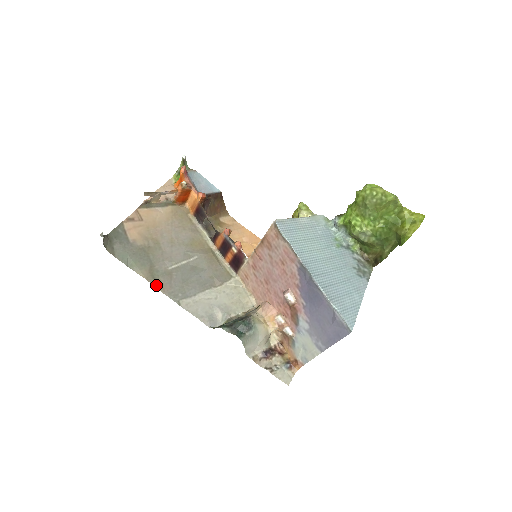
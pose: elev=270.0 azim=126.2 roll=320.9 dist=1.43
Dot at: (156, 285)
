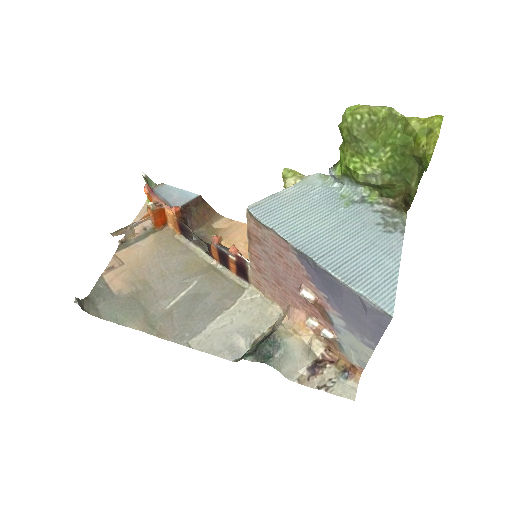
Dot at: (156, 334)
